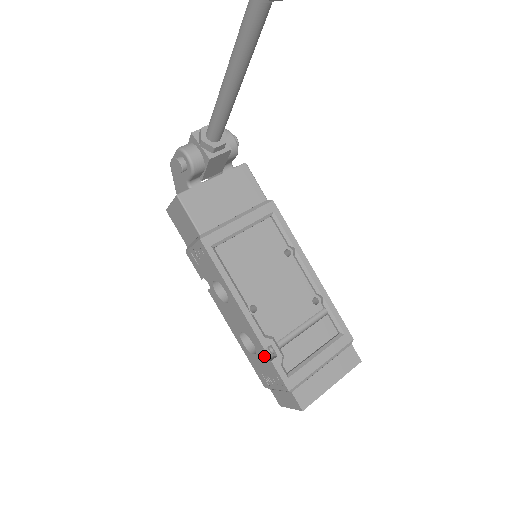
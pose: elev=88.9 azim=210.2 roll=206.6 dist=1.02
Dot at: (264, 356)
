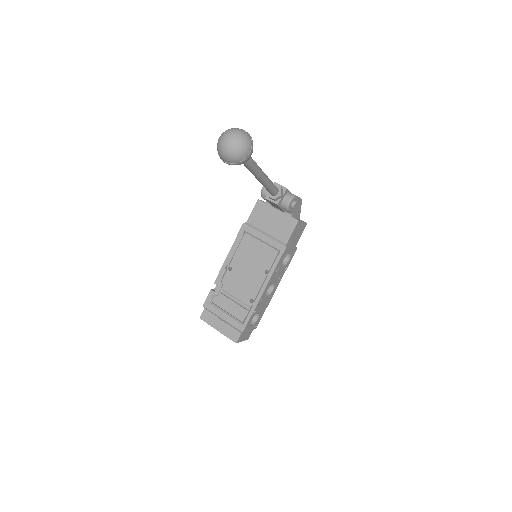
Dot at: occluded
